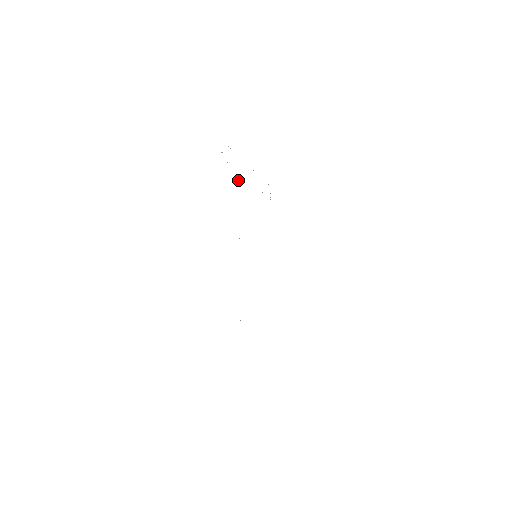
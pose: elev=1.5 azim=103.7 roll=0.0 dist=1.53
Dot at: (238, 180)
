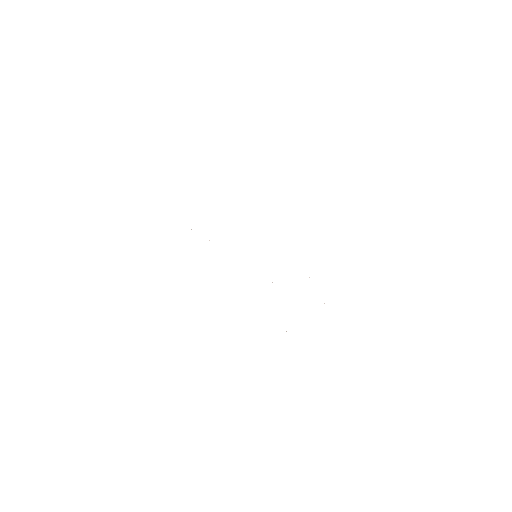
Dot at: occluded
